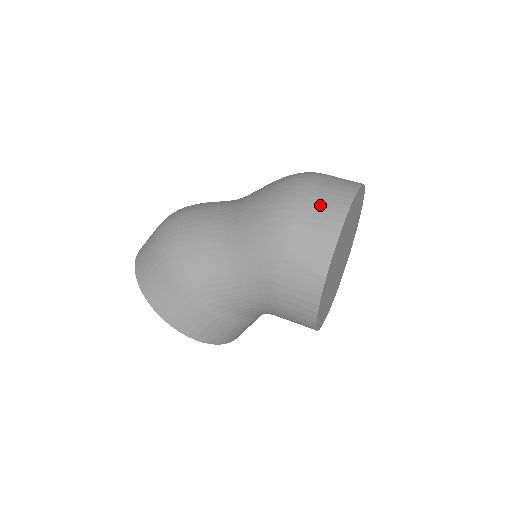
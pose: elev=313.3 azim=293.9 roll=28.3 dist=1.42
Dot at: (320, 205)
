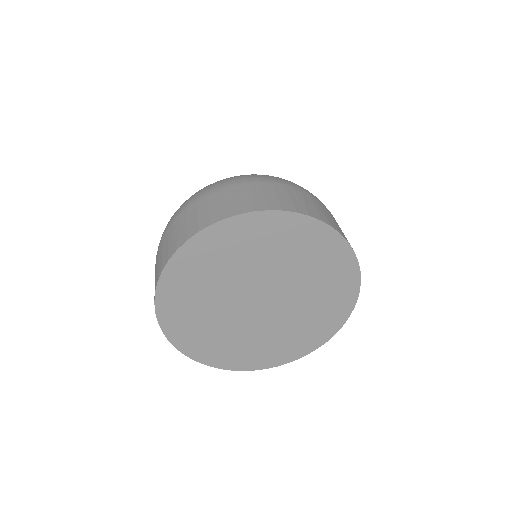
Dot at: (159, 257)
